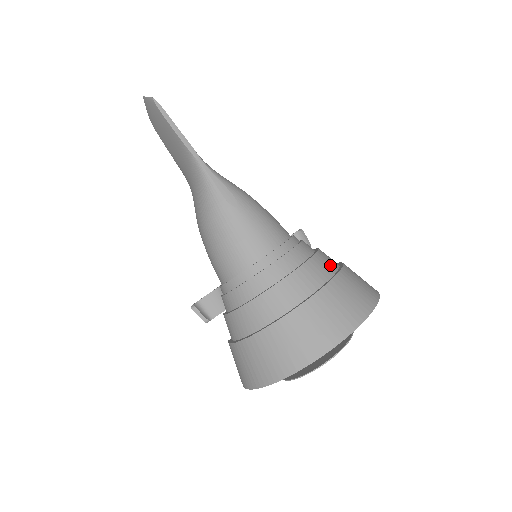
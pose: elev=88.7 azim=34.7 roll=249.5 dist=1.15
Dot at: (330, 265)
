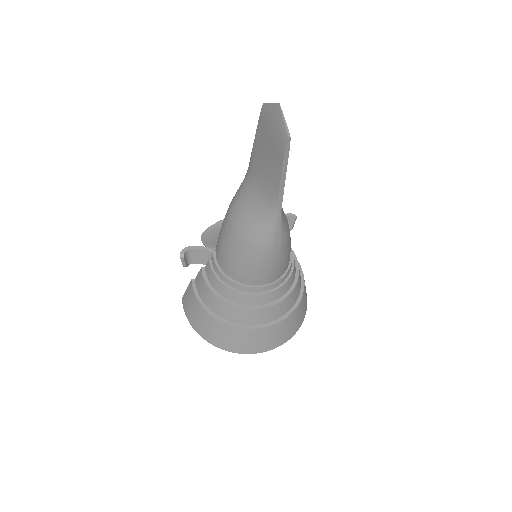
Dot at: (298, 293)
